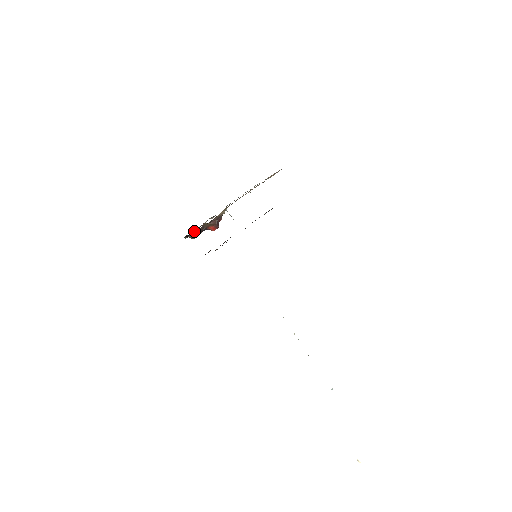
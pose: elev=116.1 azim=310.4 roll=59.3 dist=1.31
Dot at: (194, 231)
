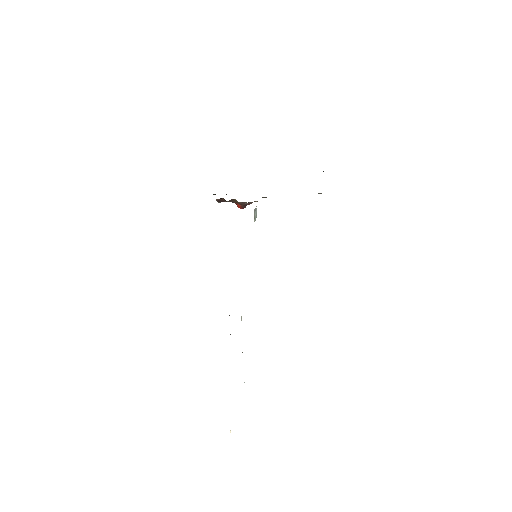
Dot at: (222, 198)
